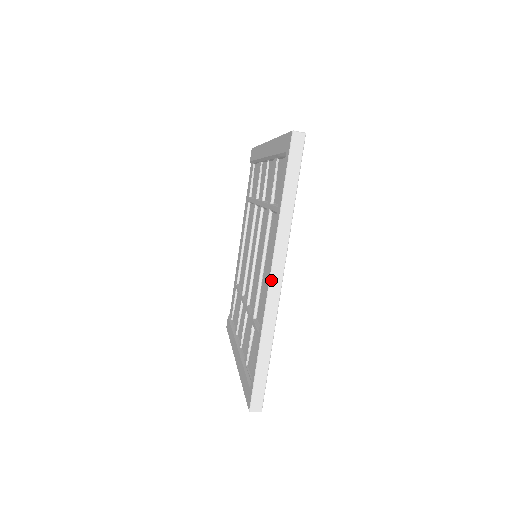
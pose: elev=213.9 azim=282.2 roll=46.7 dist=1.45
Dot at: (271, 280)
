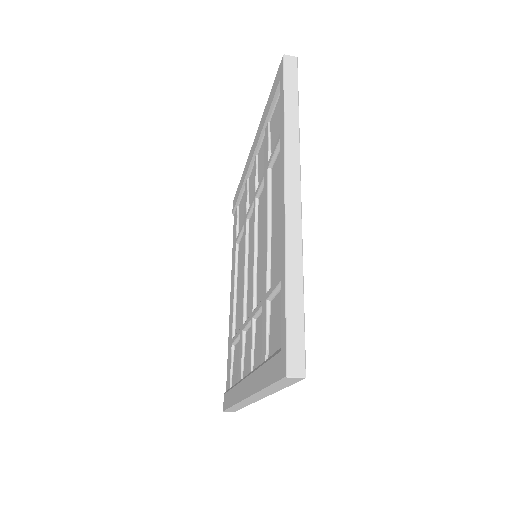
Dot at: (287, 190)
